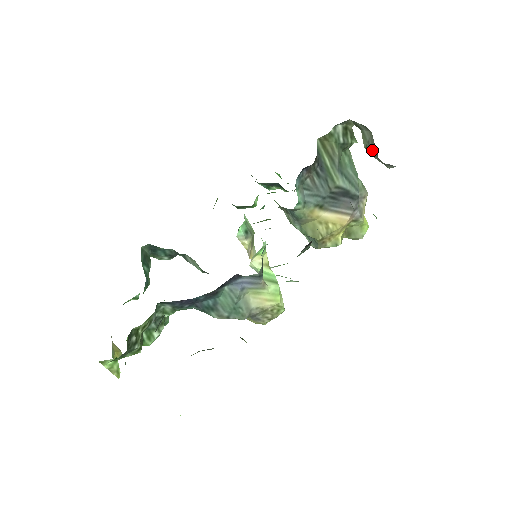
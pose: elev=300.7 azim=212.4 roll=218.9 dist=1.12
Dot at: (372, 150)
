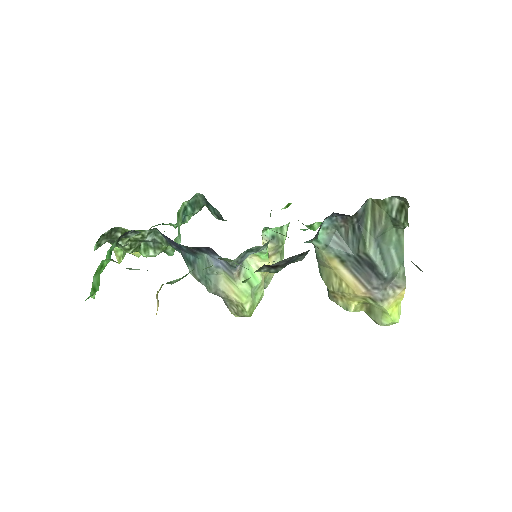
Dot at: occluded
